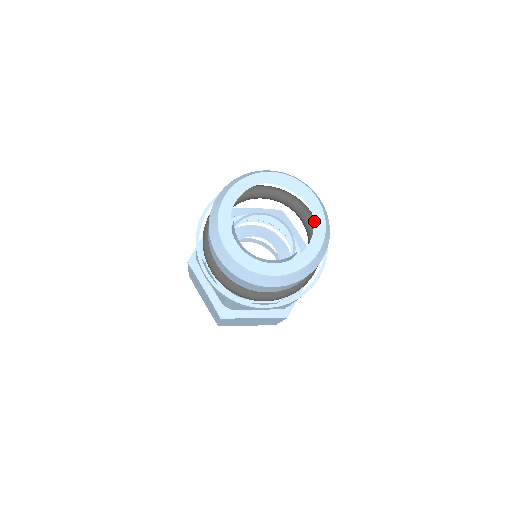
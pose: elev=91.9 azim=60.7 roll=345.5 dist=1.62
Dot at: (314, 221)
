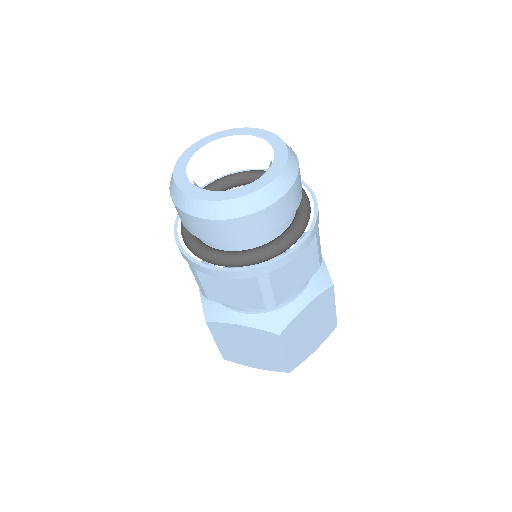
Dot at: occluded
